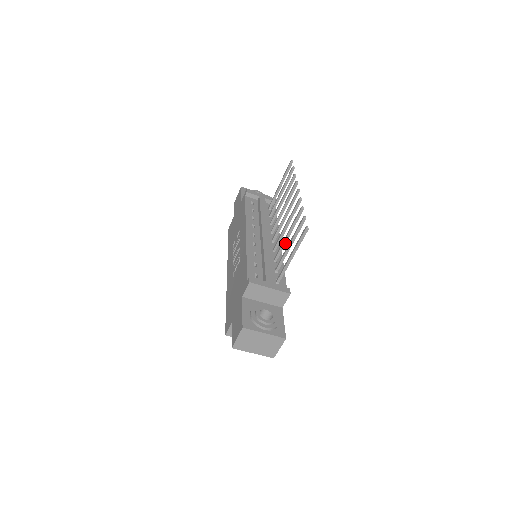
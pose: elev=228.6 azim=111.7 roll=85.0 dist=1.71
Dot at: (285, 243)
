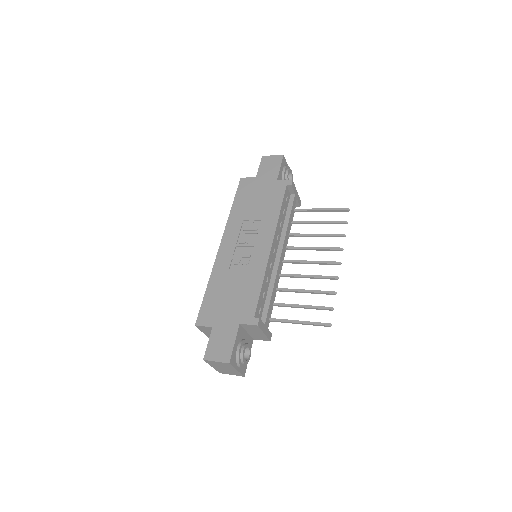
Dot at: (295, 292)
